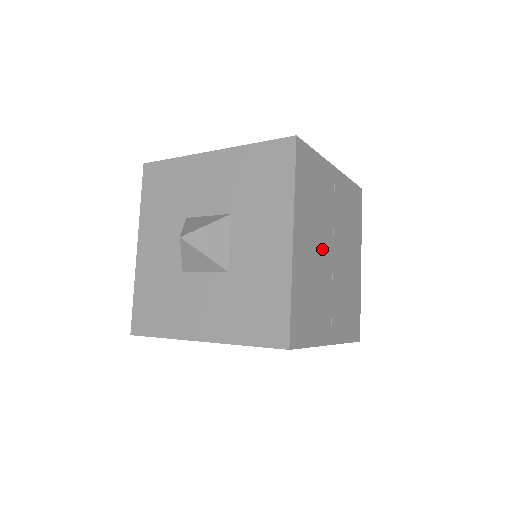
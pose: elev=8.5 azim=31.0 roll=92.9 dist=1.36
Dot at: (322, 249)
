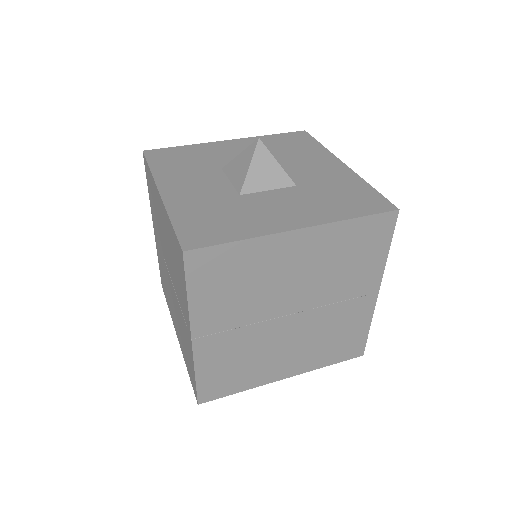
Dot at: occluded
